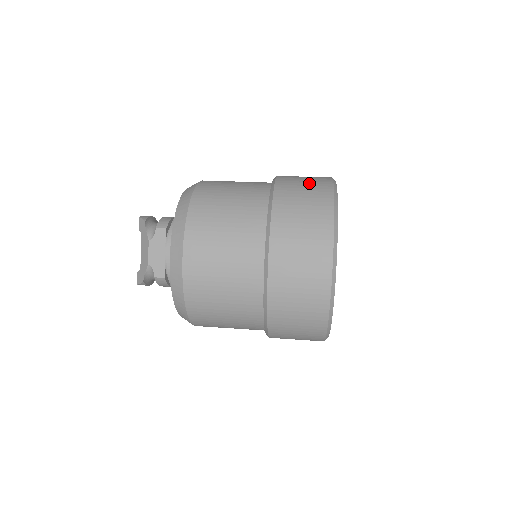
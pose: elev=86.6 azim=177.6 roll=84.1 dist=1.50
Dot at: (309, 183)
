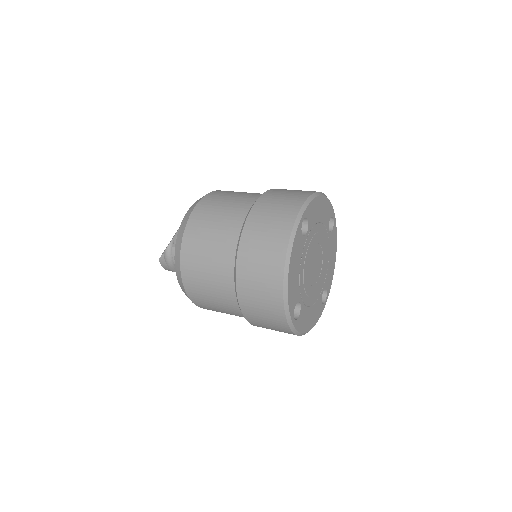
Dot at: occluded
